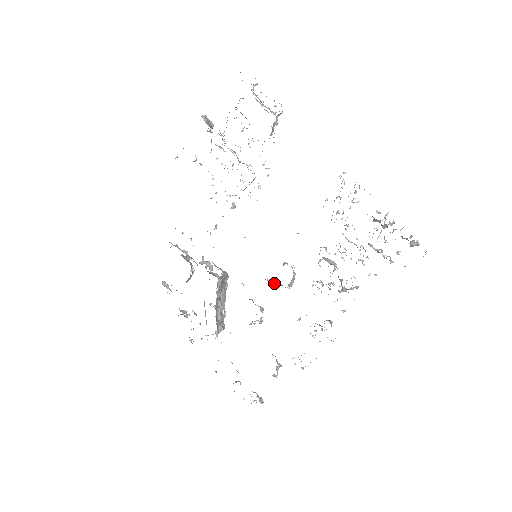
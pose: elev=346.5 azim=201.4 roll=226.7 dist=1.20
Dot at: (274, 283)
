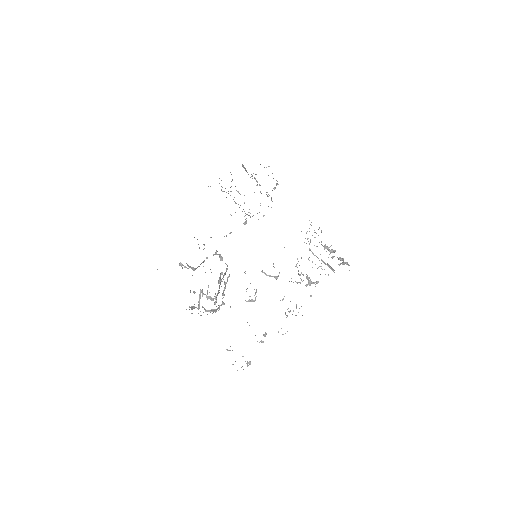
Dot at: (267, 275)
